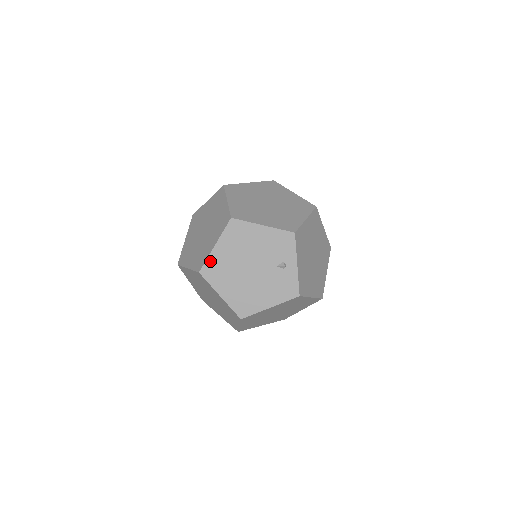
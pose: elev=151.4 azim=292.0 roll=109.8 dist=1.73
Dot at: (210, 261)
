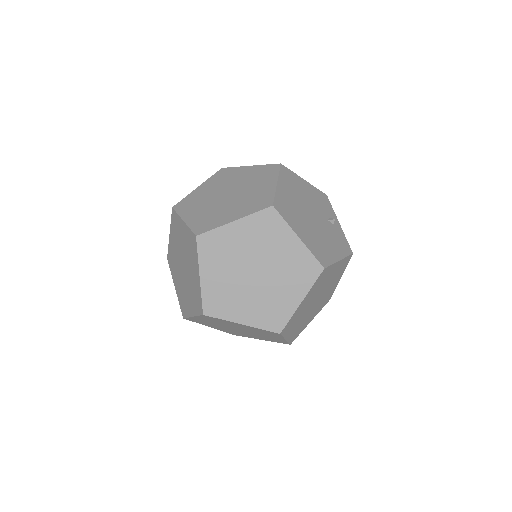
Dot at: (278, 197)
